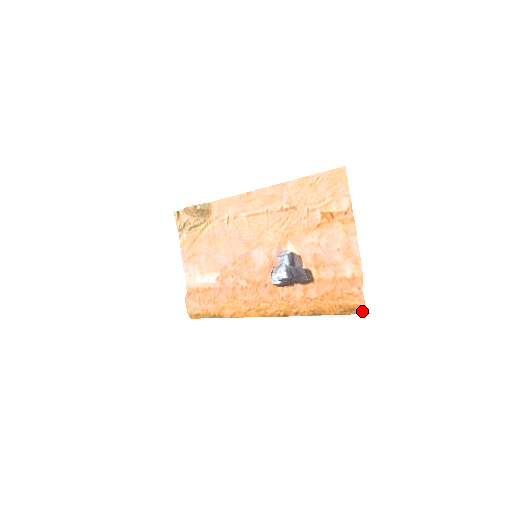
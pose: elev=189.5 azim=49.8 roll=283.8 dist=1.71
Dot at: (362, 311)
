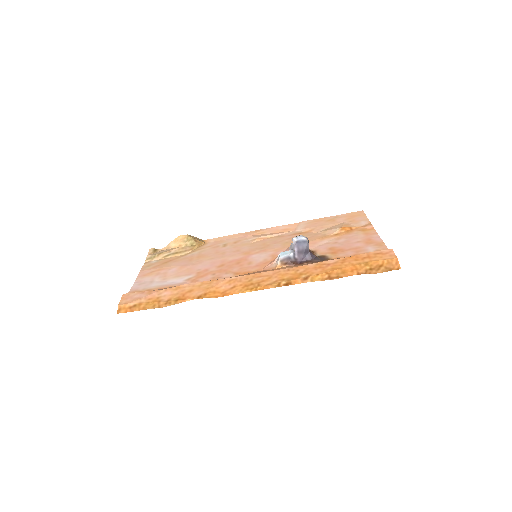
Dot at: (392, 266)
